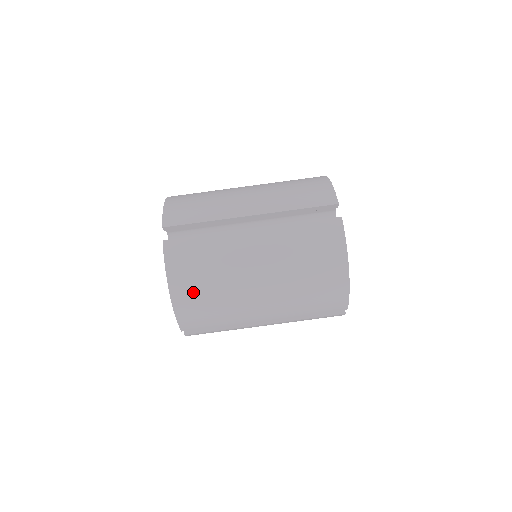
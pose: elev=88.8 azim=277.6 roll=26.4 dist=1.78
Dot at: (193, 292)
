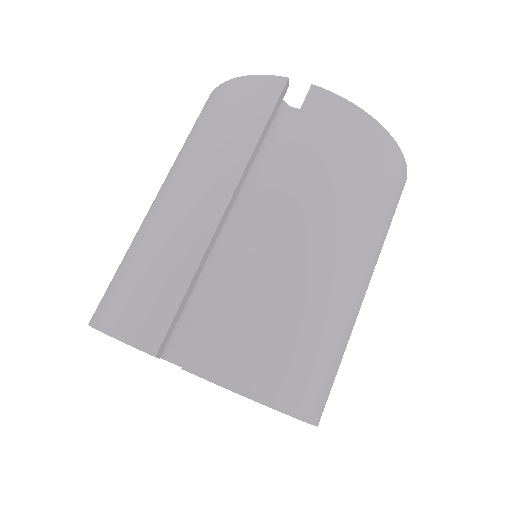
Dot at: (294, 368)
